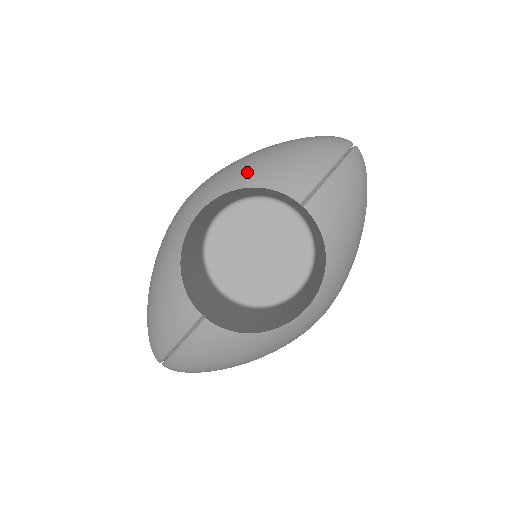
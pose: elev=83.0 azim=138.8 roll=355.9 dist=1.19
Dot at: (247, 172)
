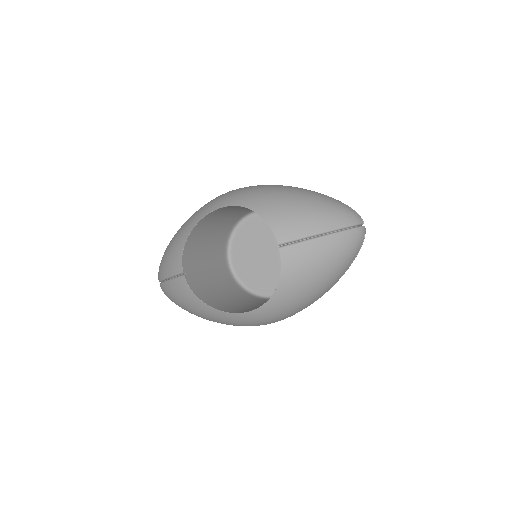
Dot at: (265, 201)
